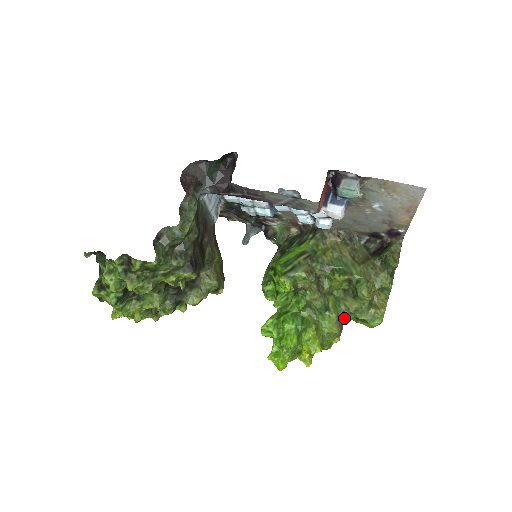
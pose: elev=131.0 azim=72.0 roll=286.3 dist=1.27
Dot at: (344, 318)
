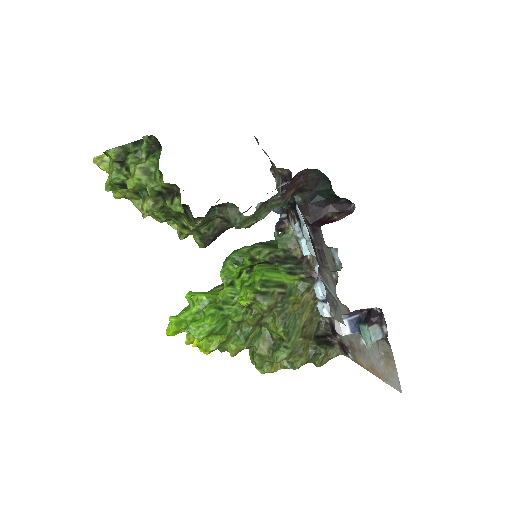
Dot at: (247, 348)
